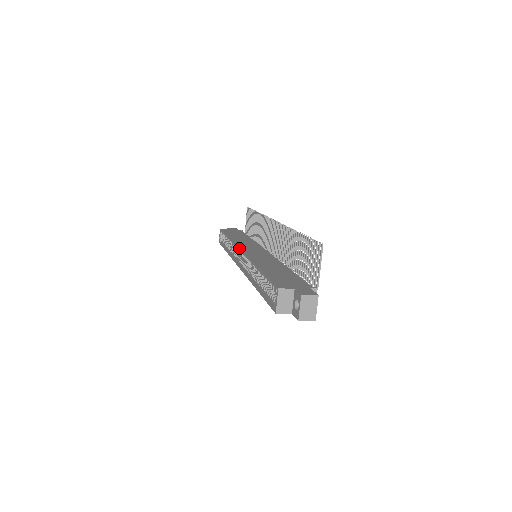
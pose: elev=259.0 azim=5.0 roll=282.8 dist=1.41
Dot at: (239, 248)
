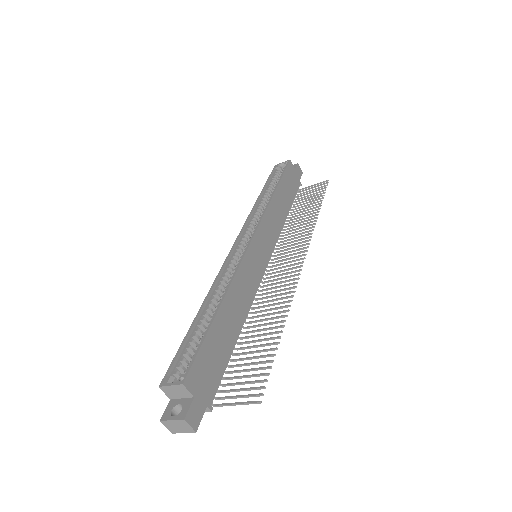
Dot at: (255, 234)
